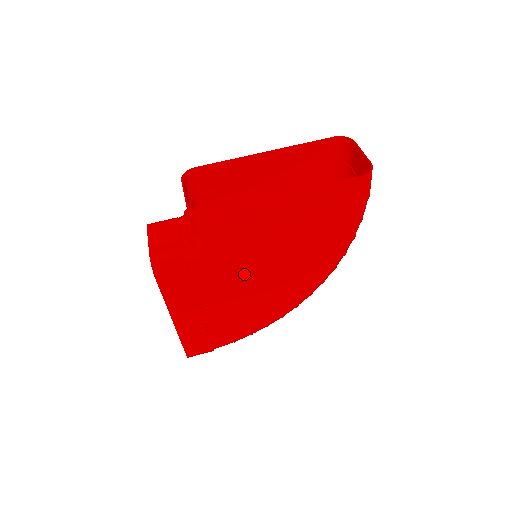
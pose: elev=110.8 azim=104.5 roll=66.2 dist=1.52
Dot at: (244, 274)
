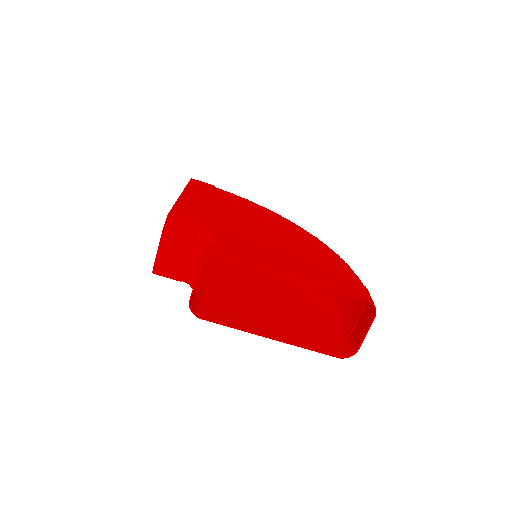
Dot at: (231, 281)
